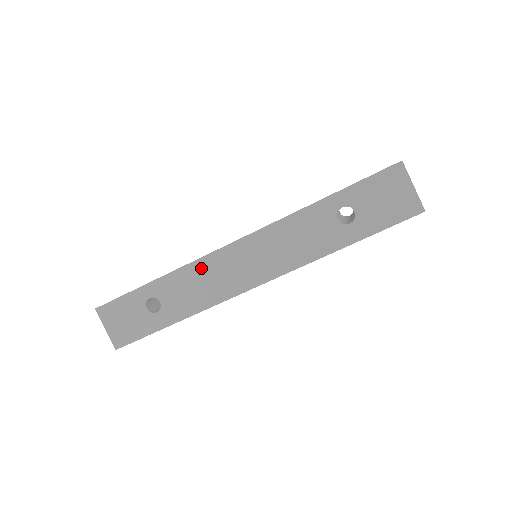
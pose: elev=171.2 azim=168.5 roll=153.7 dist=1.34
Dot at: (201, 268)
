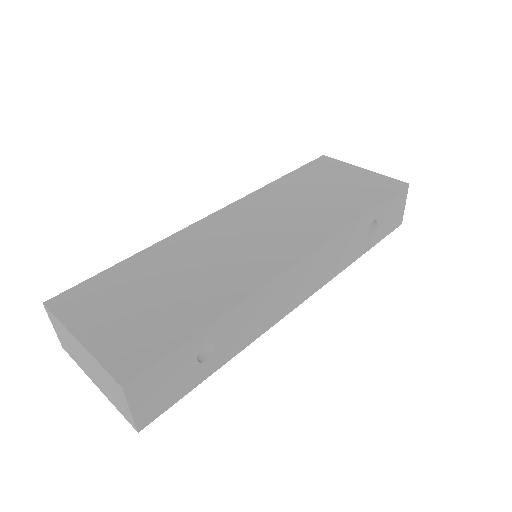
Dot at: (268, 293)
